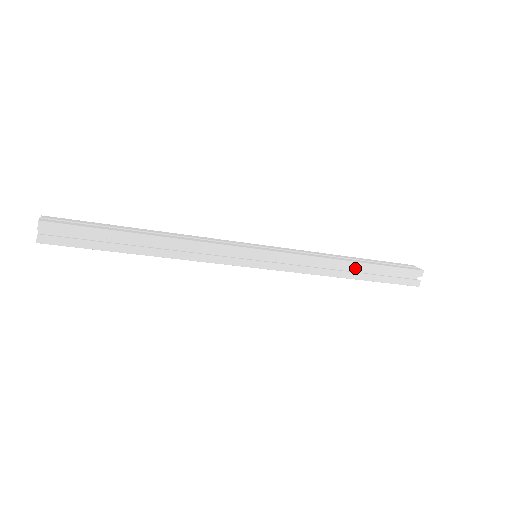
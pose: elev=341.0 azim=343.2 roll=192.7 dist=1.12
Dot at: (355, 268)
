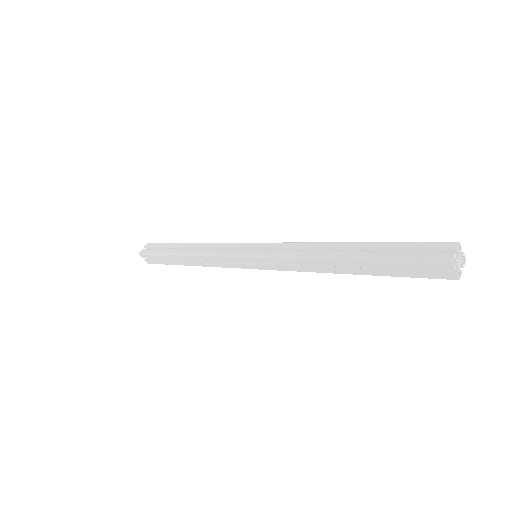
Dot at: (344, 265)
